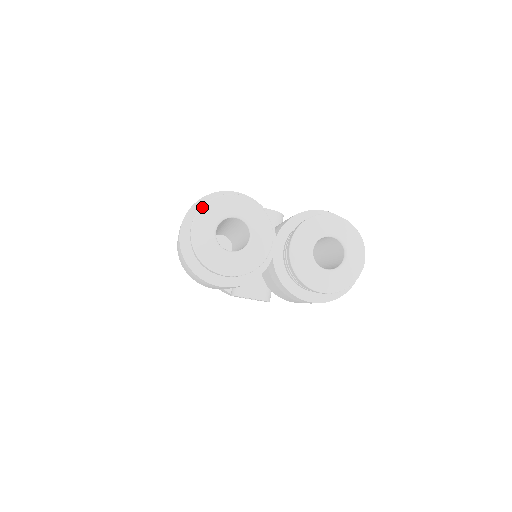
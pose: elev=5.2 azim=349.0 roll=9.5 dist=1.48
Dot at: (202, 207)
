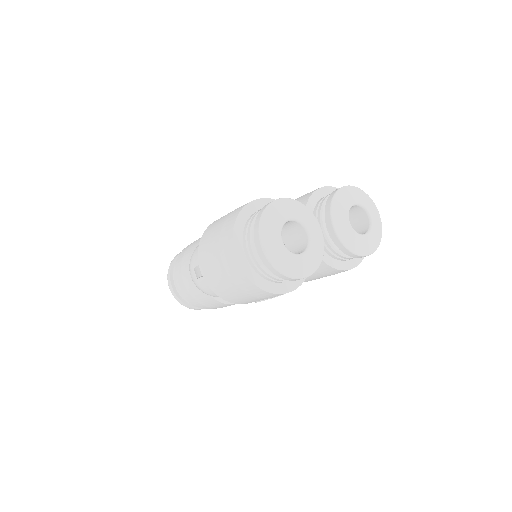
Dot at: (261, 223)
